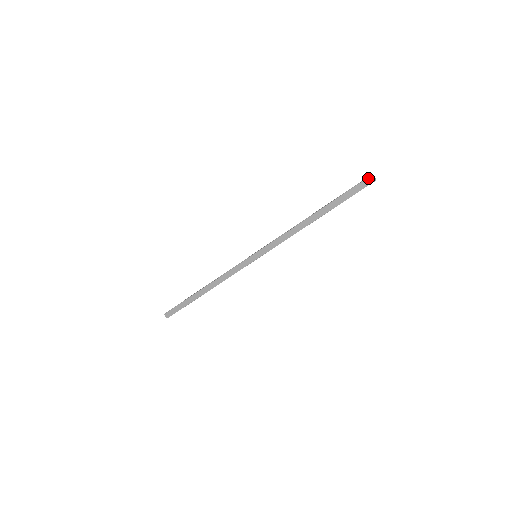
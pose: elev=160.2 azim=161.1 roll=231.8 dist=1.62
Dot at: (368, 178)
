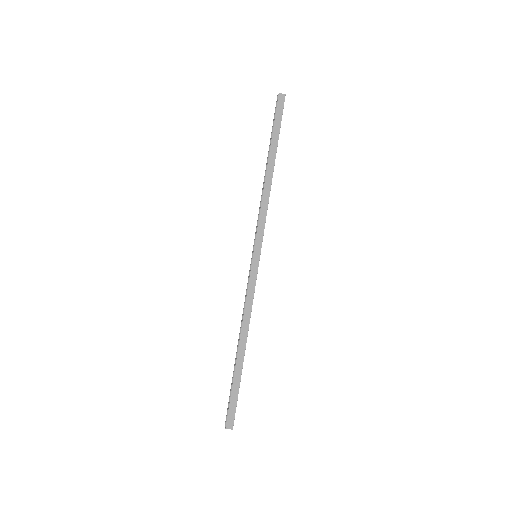
Dot at: (279, 97)
